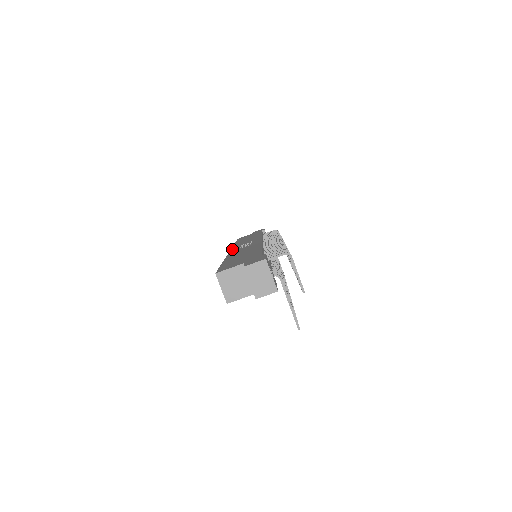
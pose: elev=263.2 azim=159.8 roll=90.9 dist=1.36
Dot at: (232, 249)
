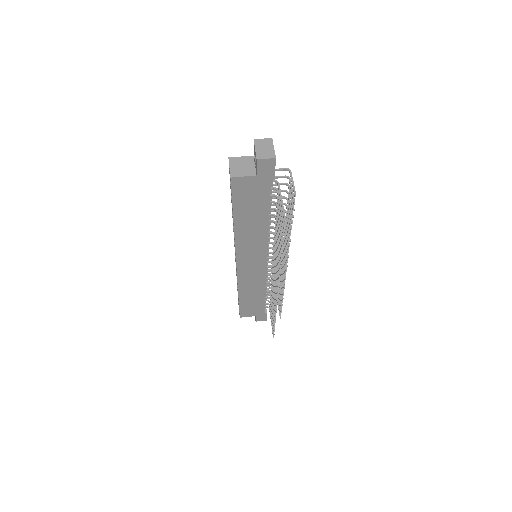
Dot at: occluded
